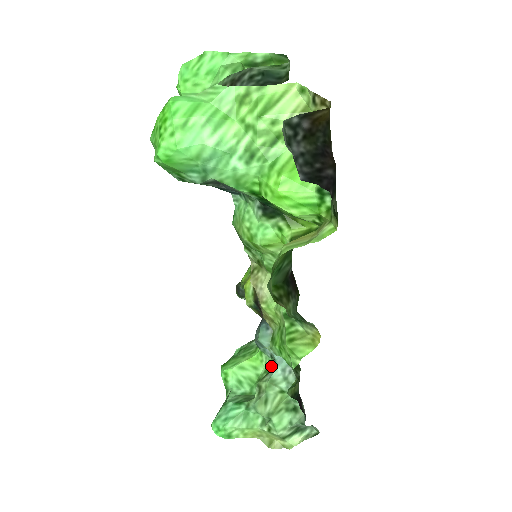
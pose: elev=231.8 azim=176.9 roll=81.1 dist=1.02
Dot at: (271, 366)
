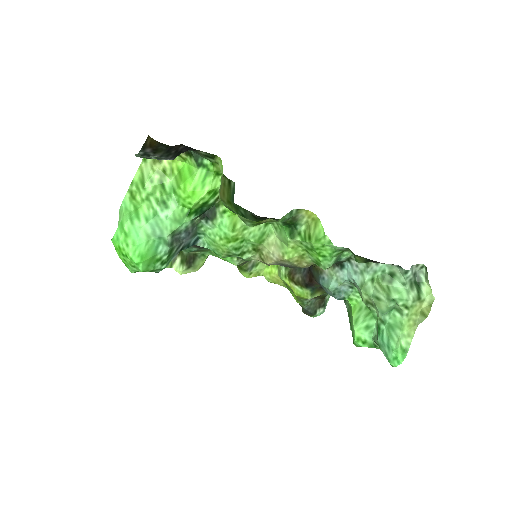
Dot at: occluded
